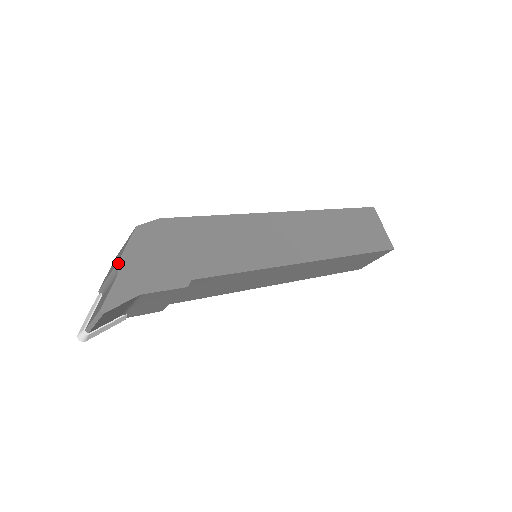
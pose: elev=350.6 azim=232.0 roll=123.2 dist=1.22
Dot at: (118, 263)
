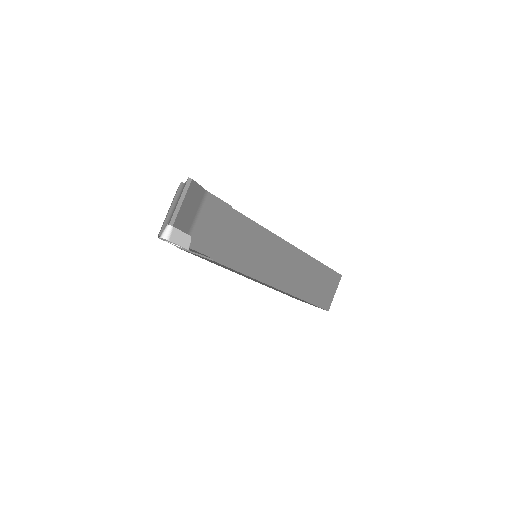
Dot at: (181, 182)
